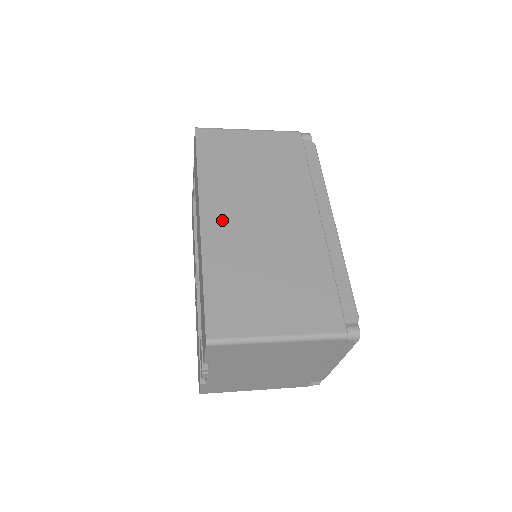
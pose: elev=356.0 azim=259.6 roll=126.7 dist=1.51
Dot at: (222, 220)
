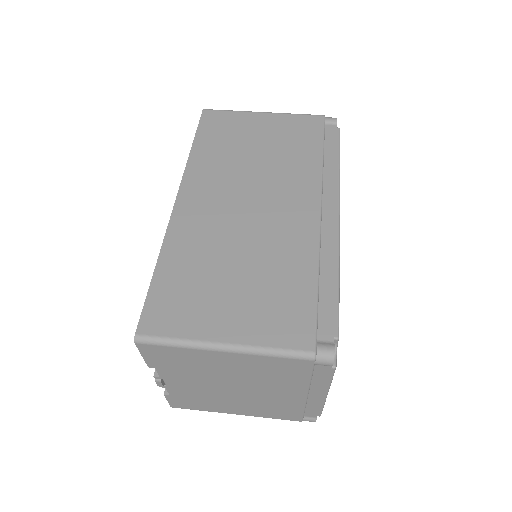
Dot at: (200, 205)
